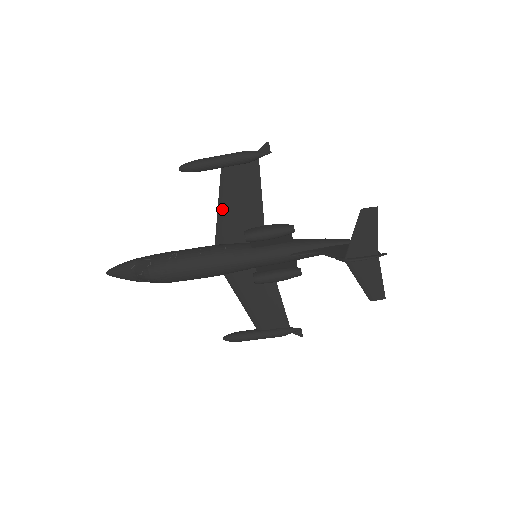
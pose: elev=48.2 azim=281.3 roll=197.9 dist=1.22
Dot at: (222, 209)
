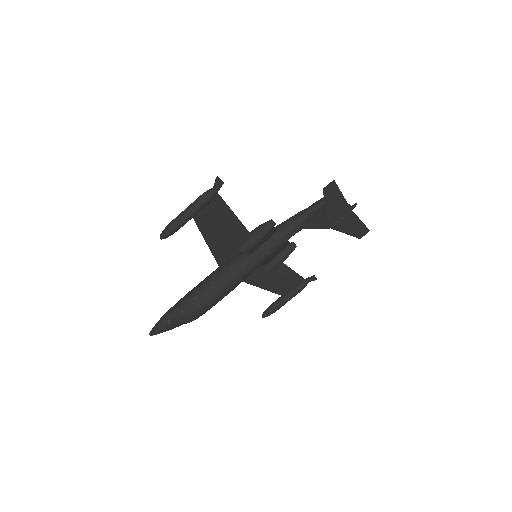
Dot at: (210, 242)
